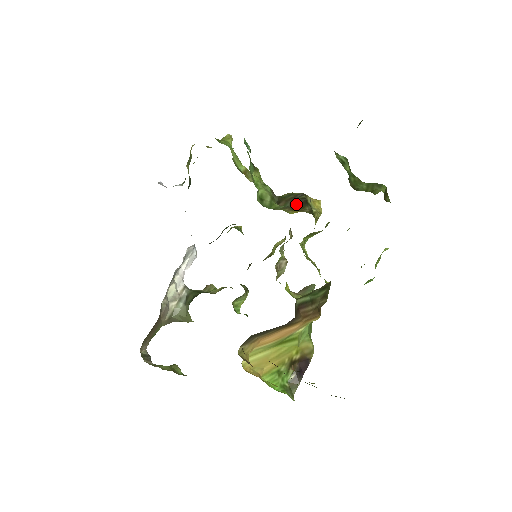
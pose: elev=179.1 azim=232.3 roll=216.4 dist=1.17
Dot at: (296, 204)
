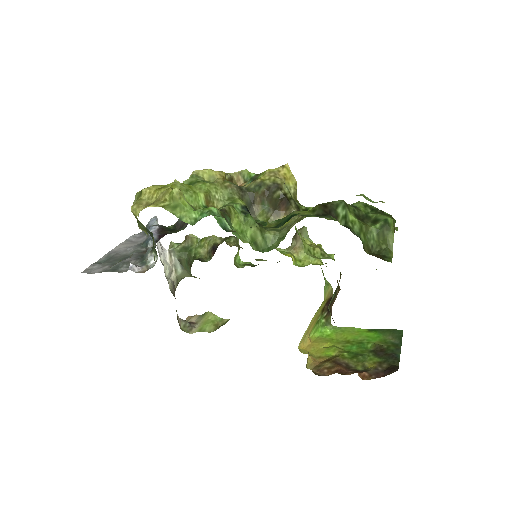
Dot at: (277, 206)
